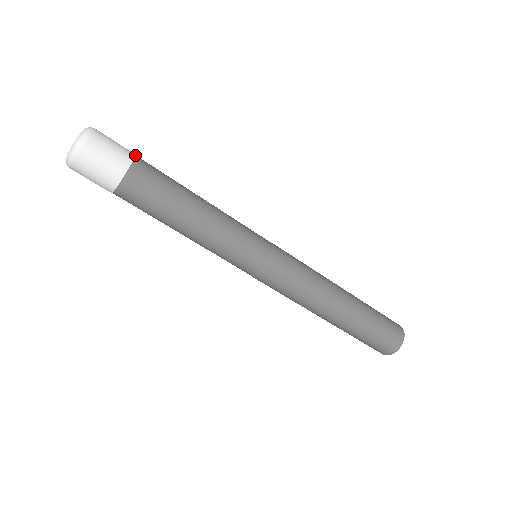
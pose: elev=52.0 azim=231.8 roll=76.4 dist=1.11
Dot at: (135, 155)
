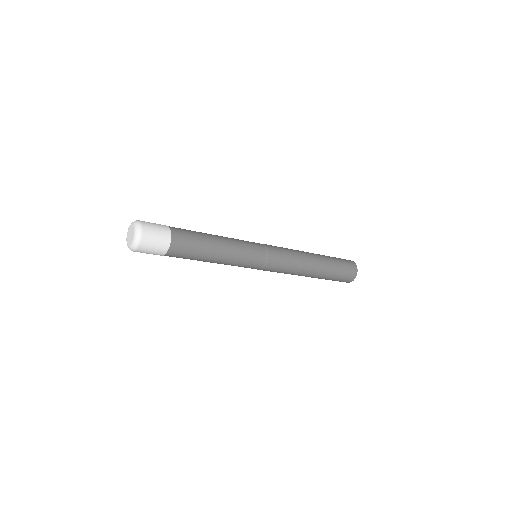
Dot at: (171, 237)
